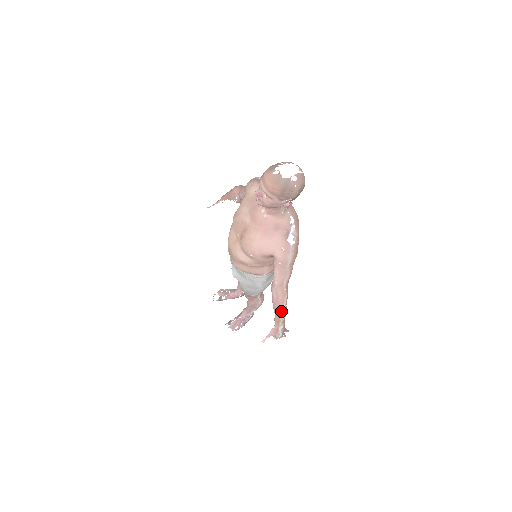
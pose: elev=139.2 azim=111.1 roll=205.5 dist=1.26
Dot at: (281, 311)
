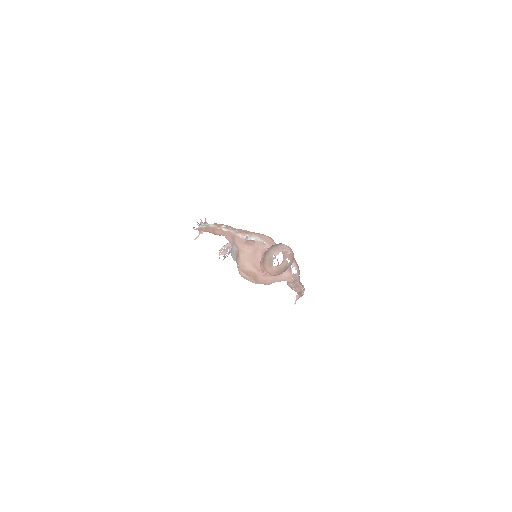
Dot at: occluded
